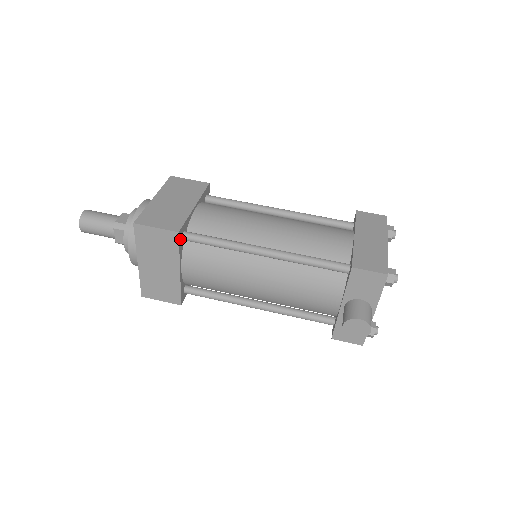
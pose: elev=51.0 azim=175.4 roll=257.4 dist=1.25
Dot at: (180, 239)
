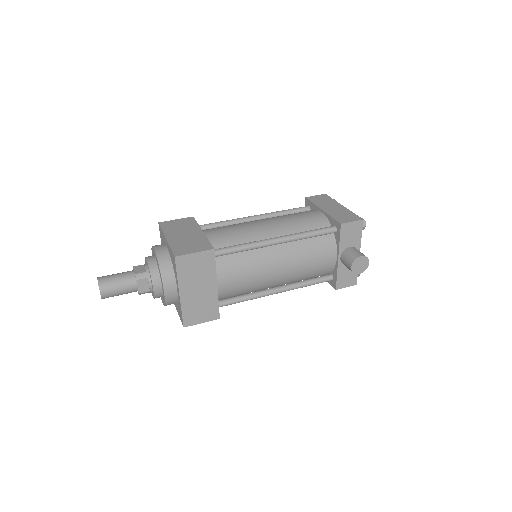
Dot at: (214, 256)
